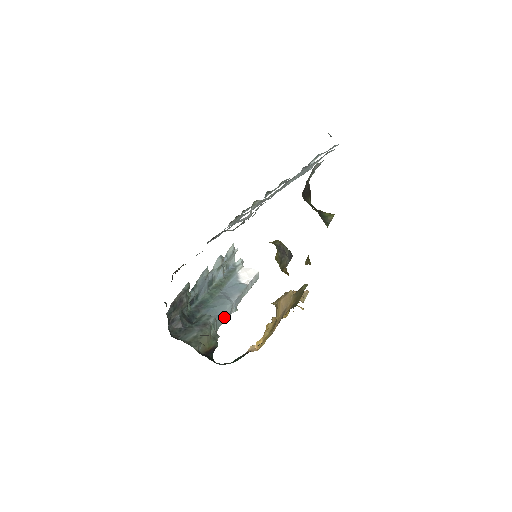
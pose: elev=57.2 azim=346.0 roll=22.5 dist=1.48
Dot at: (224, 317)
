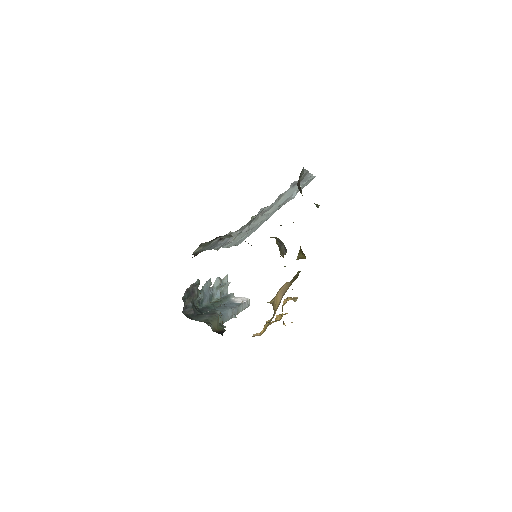
Dot at: (227, 317)
